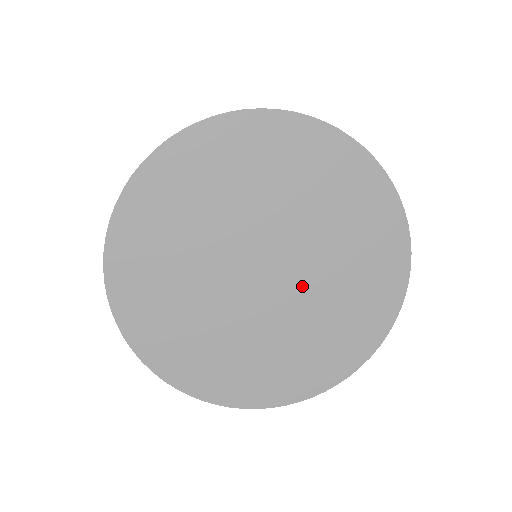
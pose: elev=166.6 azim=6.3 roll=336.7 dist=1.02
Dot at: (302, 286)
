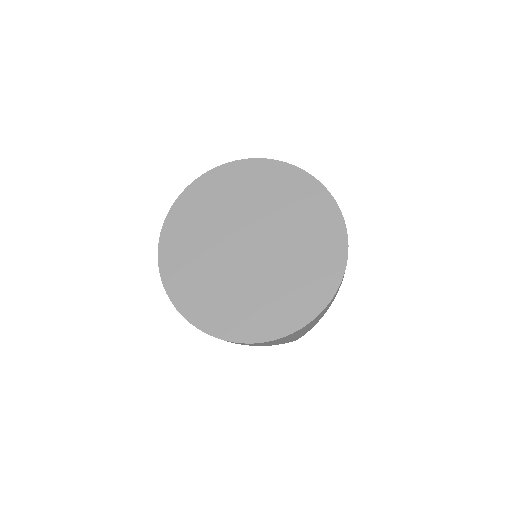
Dot at: (262, 269)
